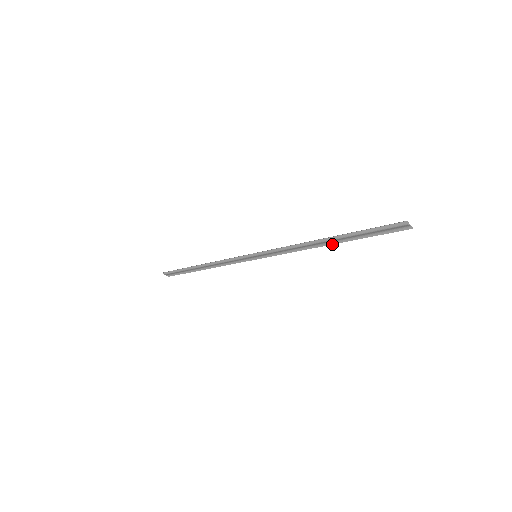
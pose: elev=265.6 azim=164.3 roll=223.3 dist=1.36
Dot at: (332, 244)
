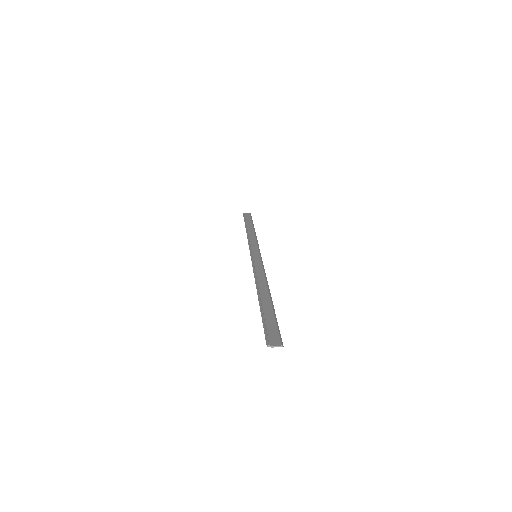
Dot at: (270, 296)
